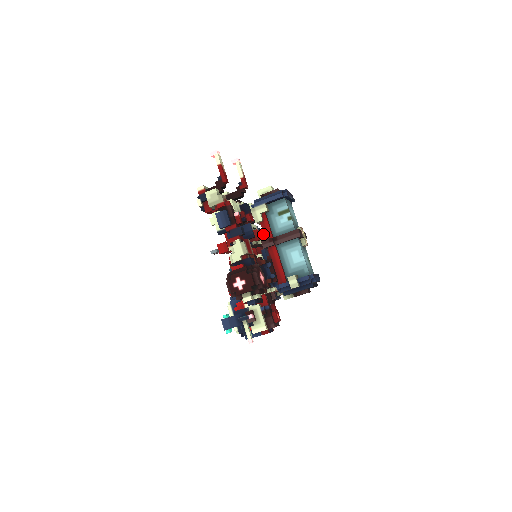
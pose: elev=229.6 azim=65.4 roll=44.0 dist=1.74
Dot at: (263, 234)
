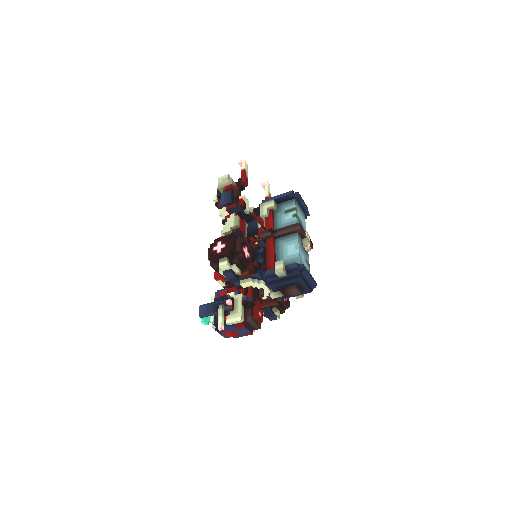
Dot at: occluded
